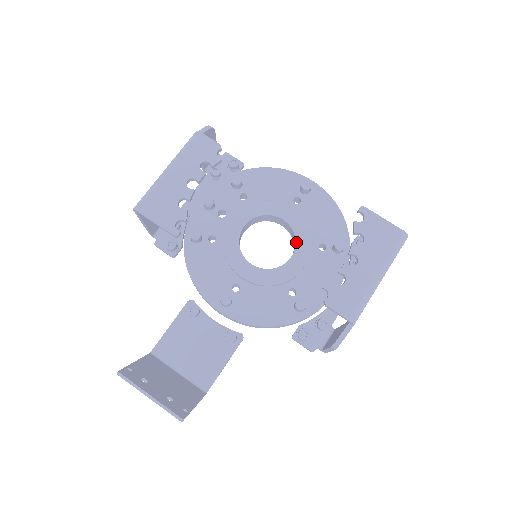
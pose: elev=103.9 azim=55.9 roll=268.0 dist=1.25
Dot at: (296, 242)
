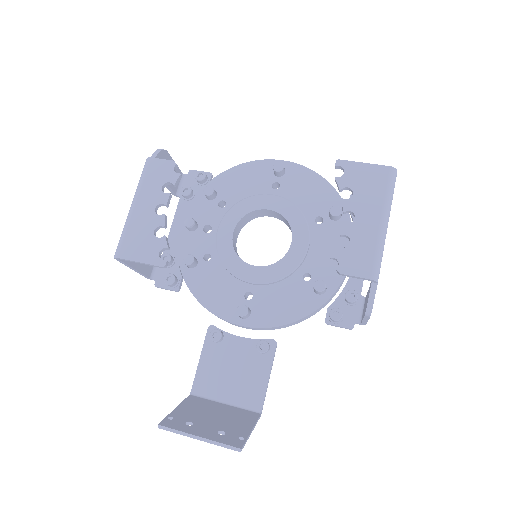
Dot at: (290, 226)
